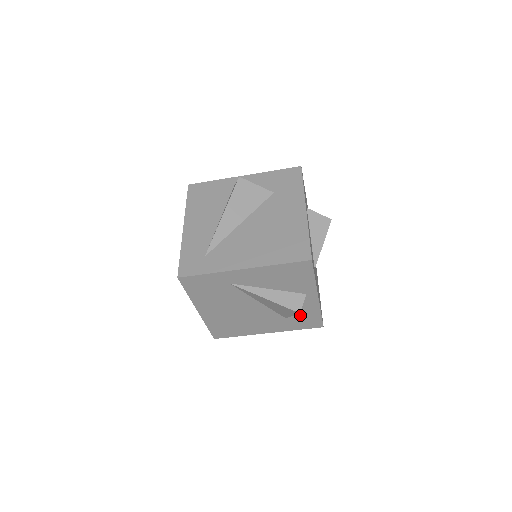
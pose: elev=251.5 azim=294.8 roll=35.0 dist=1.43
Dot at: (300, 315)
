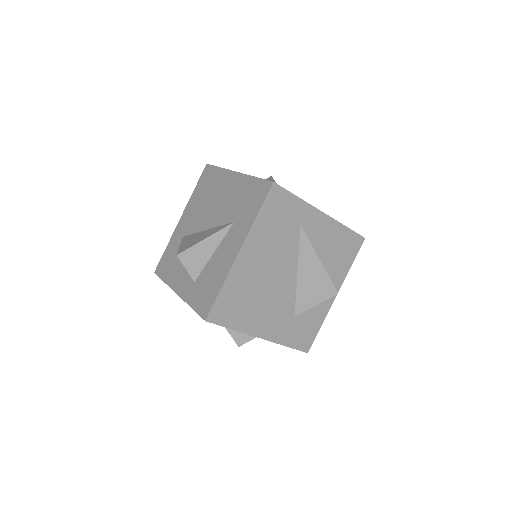
Dot at: (307, 319)
